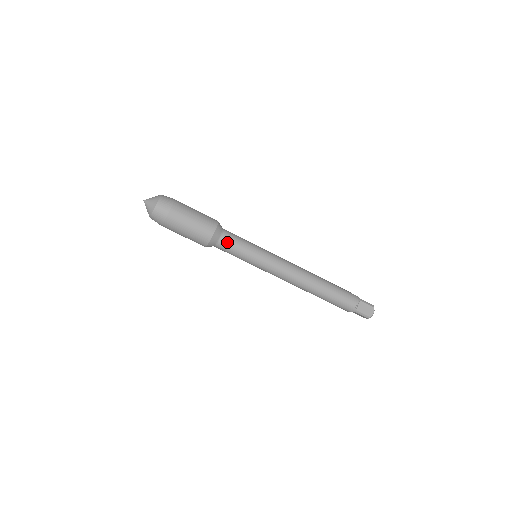
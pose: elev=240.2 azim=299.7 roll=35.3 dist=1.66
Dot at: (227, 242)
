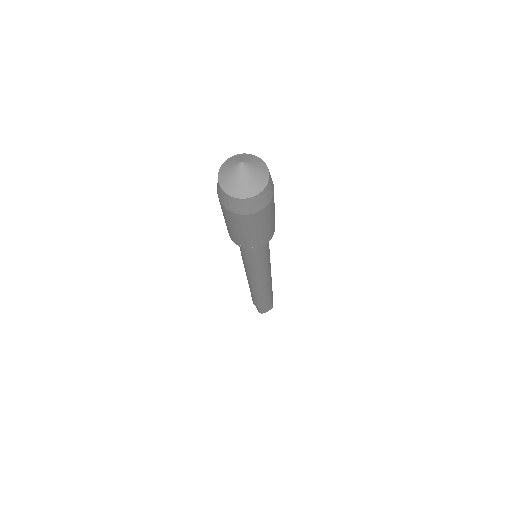
Dot at: (258, 251)
